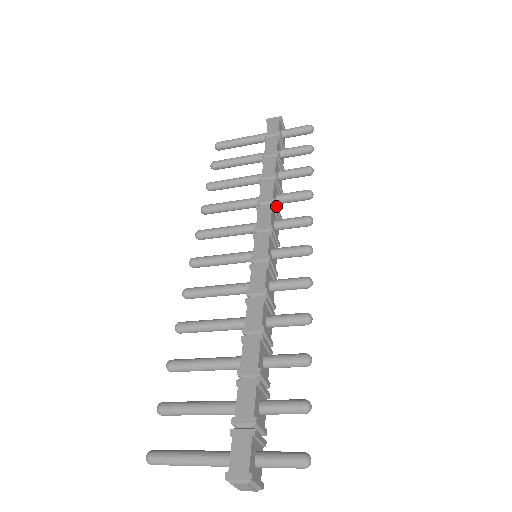
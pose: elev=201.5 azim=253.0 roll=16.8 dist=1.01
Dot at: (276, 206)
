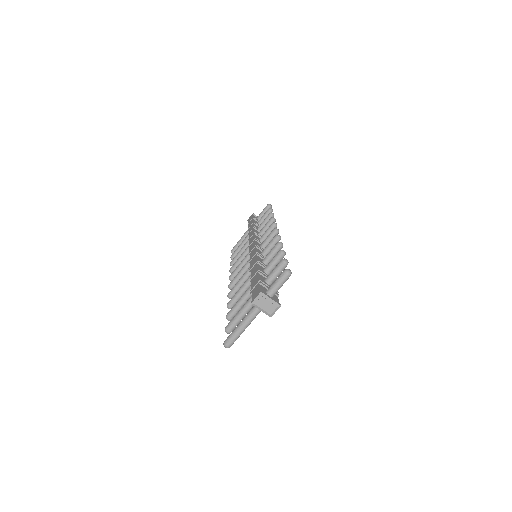
Dot at: (259, 235)
